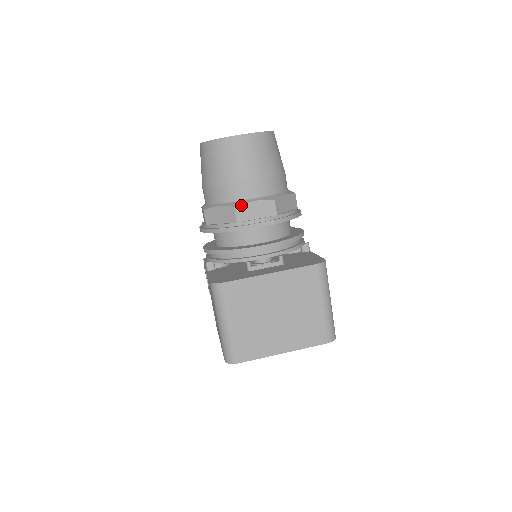
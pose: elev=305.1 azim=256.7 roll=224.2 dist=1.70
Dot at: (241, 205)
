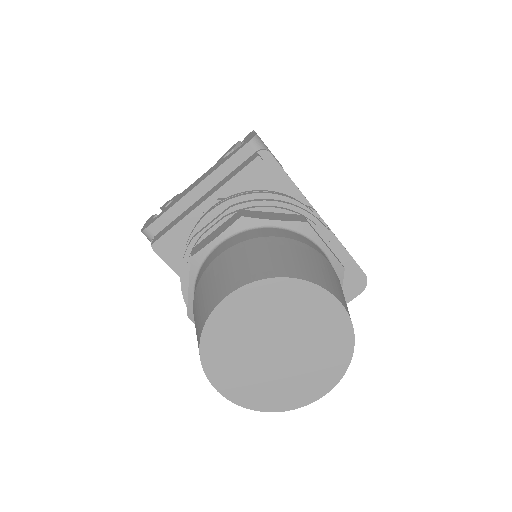
Dot at: occluded
